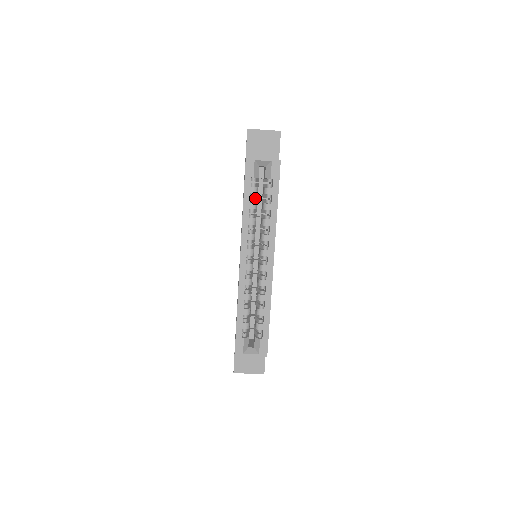
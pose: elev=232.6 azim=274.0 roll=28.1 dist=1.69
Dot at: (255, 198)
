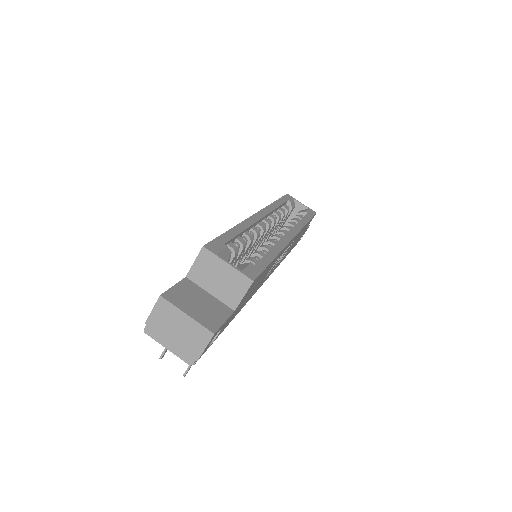
Dot at: occluded
